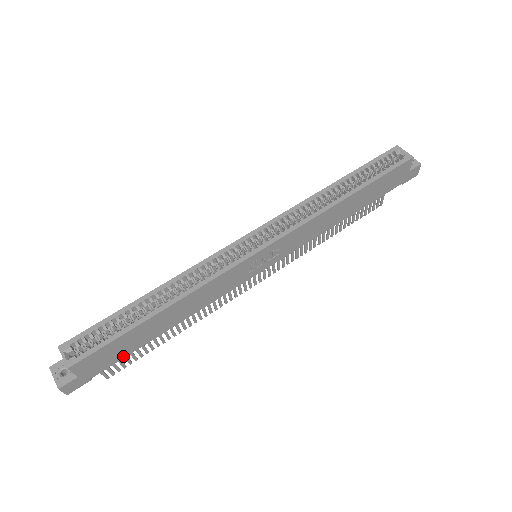
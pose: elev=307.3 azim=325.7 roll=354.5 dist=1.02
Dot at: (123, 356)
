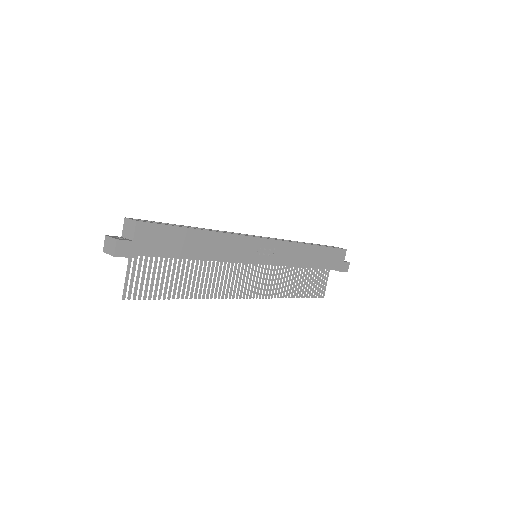
Dot at: (164, 255)
